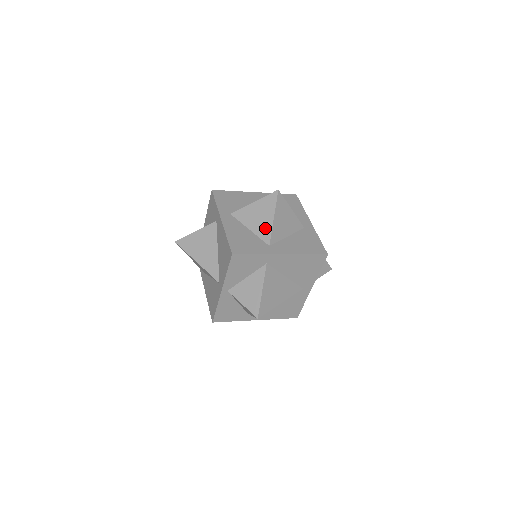
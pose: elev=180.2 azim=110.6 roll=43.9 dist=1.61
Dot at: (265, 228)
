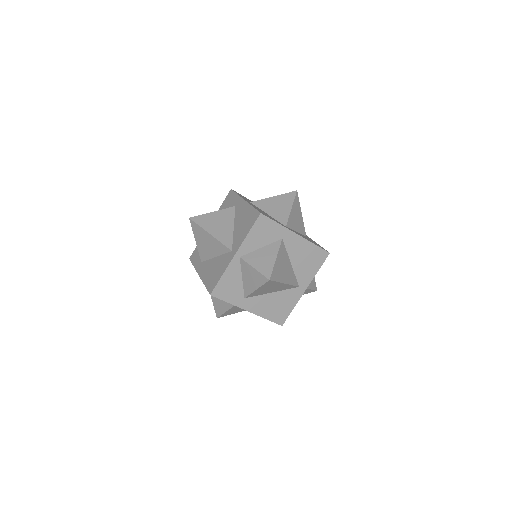
Dot at: (283, 214)
